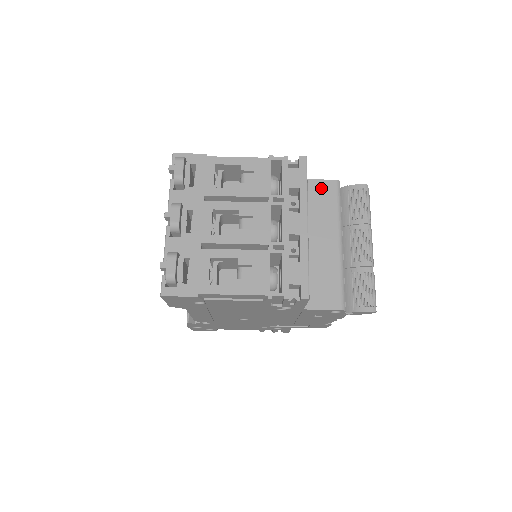
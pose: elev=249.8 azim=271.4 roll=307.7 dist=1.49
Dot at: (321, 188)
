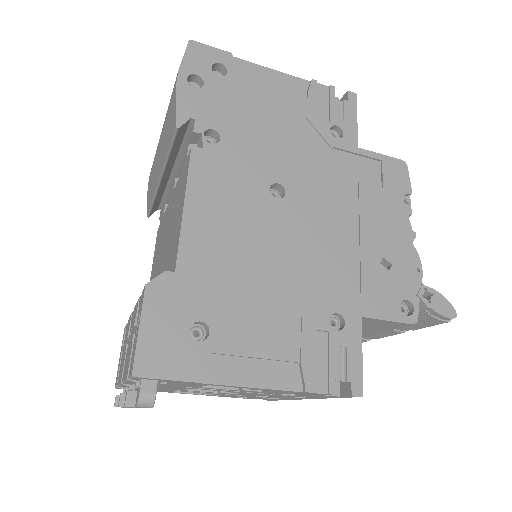
Dot at: (380, 324)
